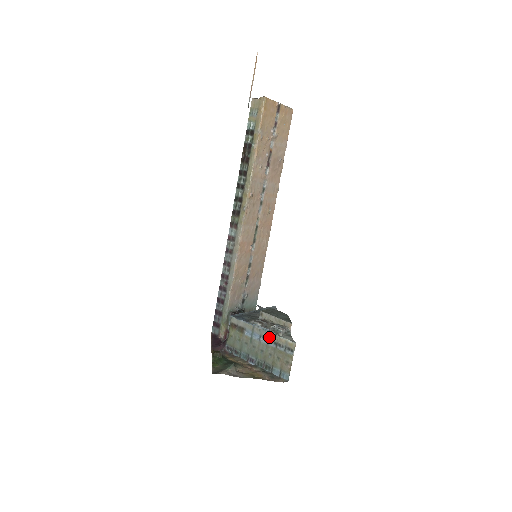
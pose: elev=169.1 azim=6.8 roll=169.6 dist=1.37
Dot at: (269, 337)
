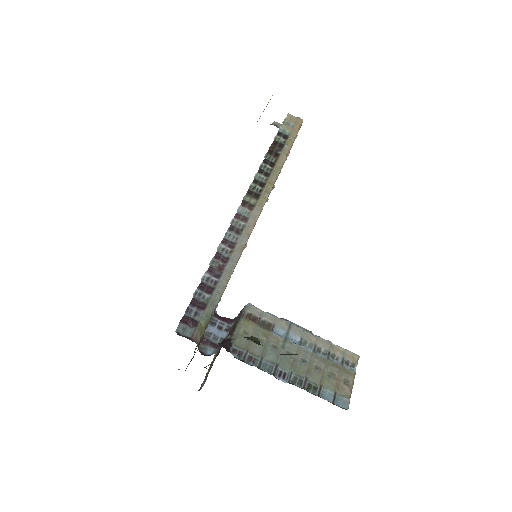
Dot at: (317, 342)
